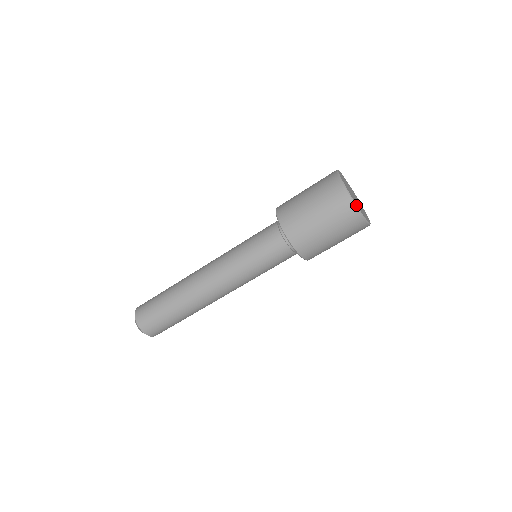
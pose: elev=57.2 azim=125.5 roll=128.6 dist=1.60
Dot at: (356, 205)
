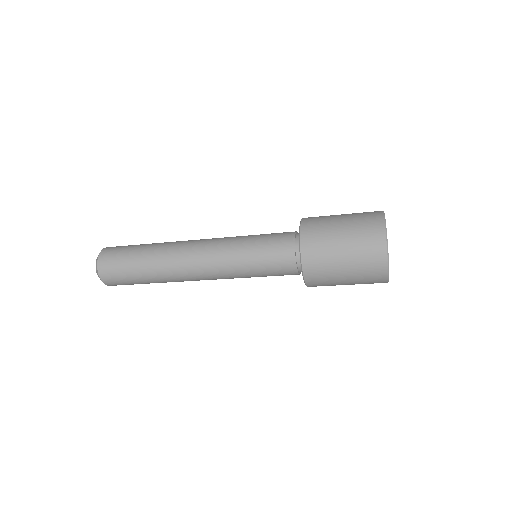
Dot at: occluded
